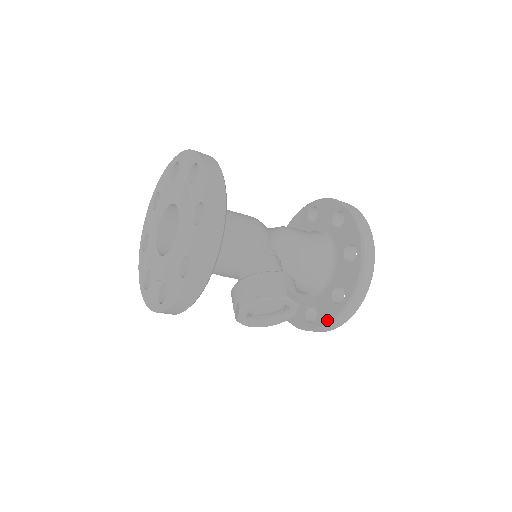
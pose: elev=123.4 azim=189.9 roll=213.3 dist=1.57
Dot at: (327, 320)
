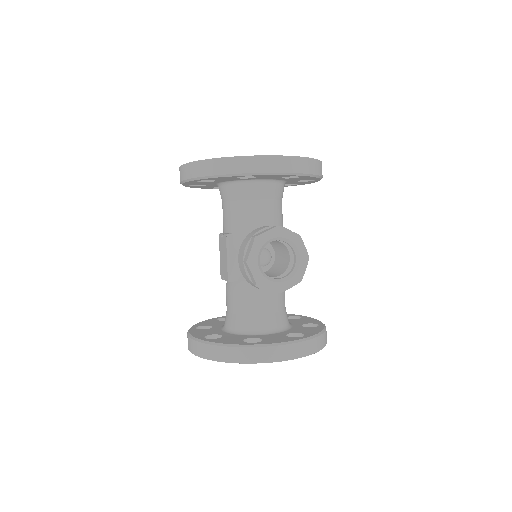
Dot at: (279, 341)
